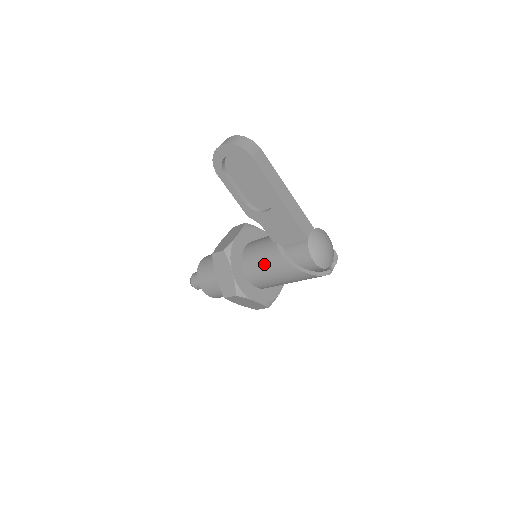
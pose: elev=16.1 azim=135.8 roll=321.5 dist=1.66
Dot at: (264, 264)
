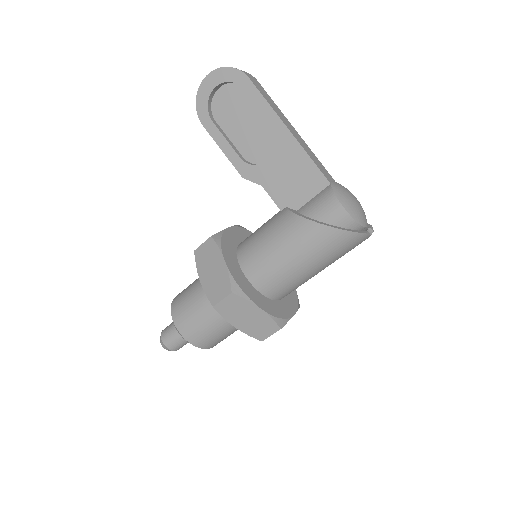
Dot at: (270, 240)
